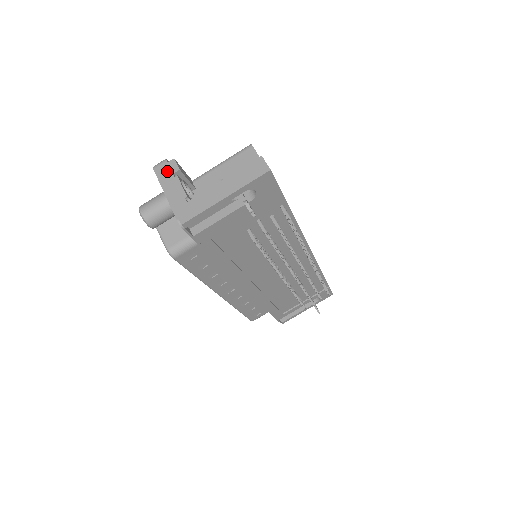
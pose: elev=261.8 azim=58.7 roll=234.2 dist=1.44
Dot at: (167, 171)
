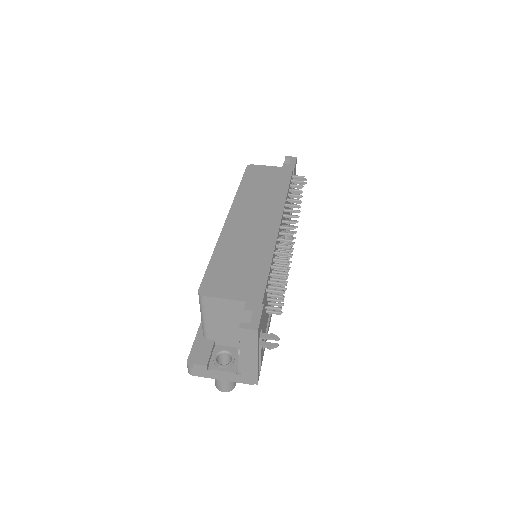
Dot at: (202, 371)
